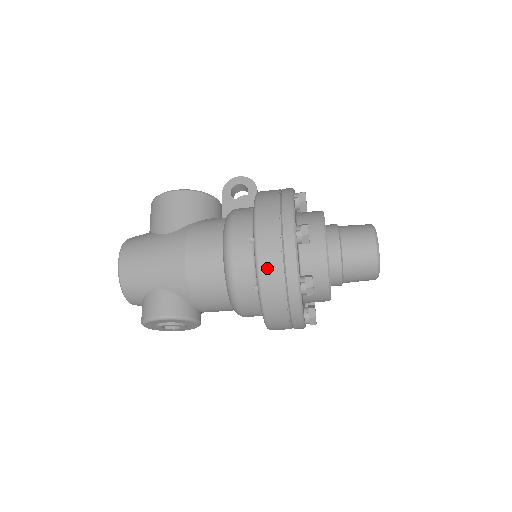
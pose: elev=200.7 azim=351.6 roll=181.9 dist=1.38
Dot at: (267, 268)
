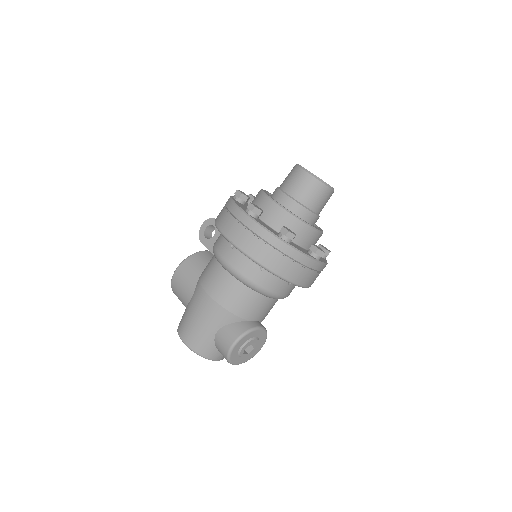
Dot at: (252, 249)
